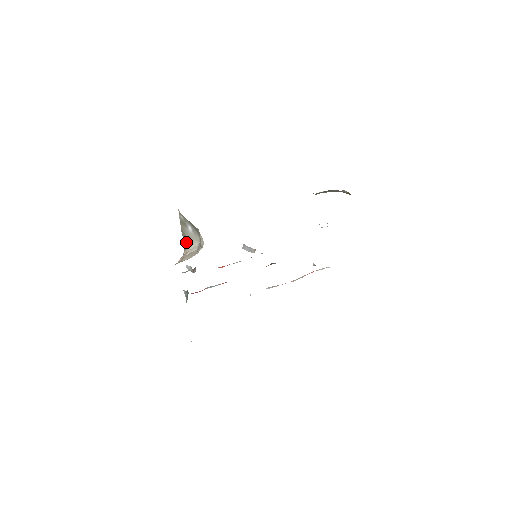
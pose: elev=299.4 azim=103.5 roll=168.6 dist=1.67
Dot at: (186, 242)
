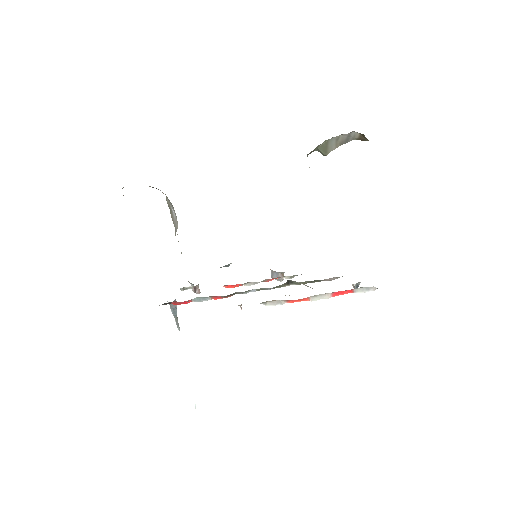
Dot at: occluded
